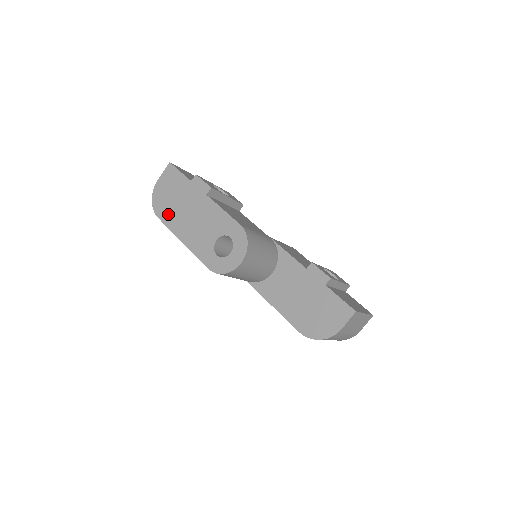
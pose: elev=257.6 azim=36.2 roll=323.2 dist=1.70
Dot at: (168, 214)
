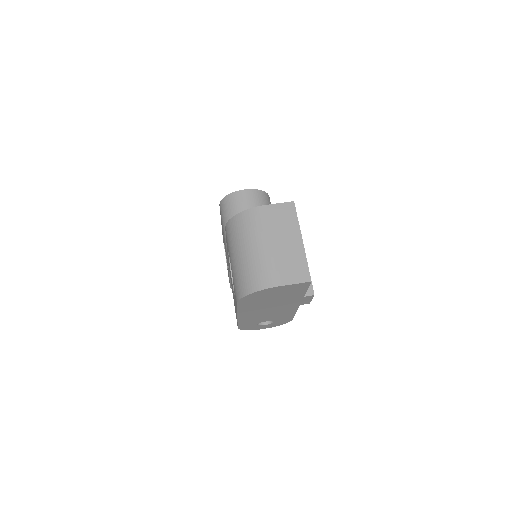
Dot at: occluded
